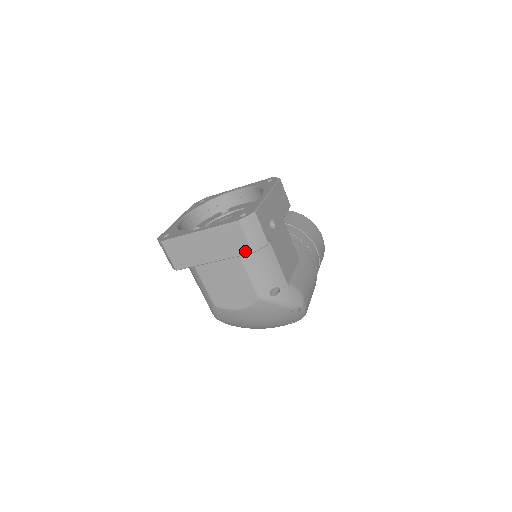
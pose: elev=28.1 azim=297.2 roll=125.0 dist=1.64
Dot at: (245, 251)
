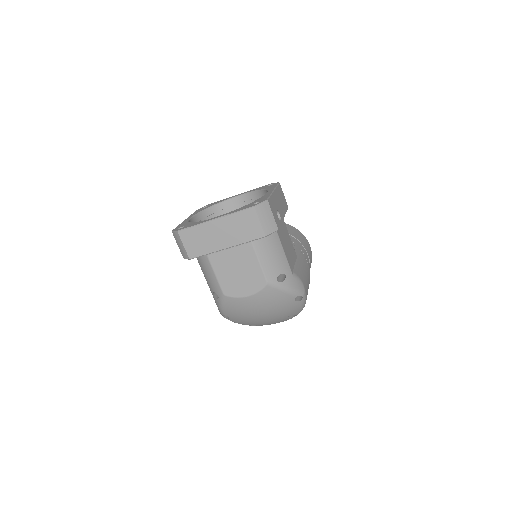
Dot at: (258, 235)
